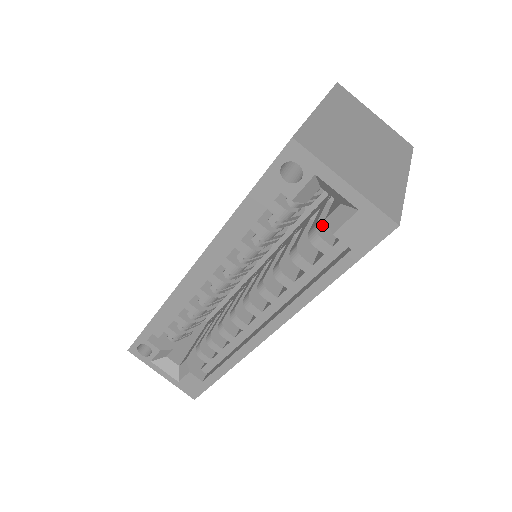
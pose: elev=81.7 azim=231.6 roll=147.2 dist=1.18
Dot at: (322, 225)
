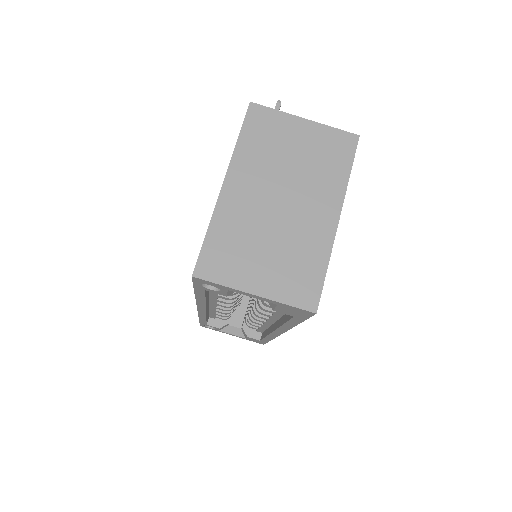
Dot at: occluded
